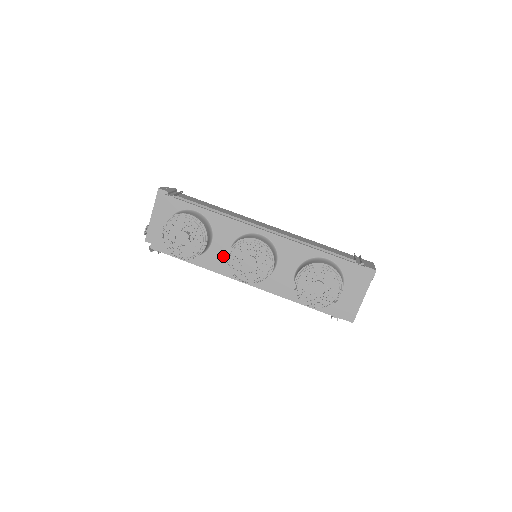
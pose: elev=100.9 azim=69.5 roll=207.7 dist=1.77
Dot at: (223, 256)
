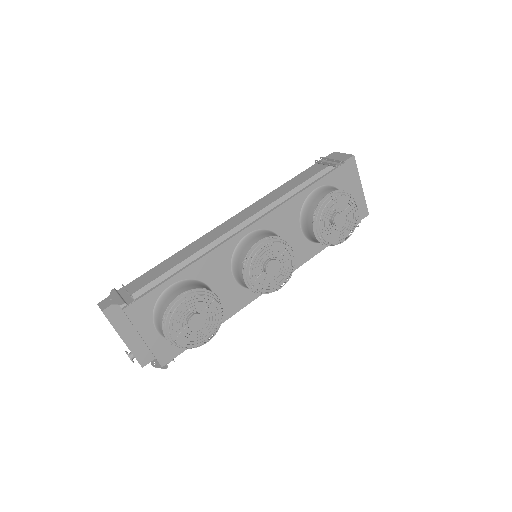
Dot at: (233, 290)
